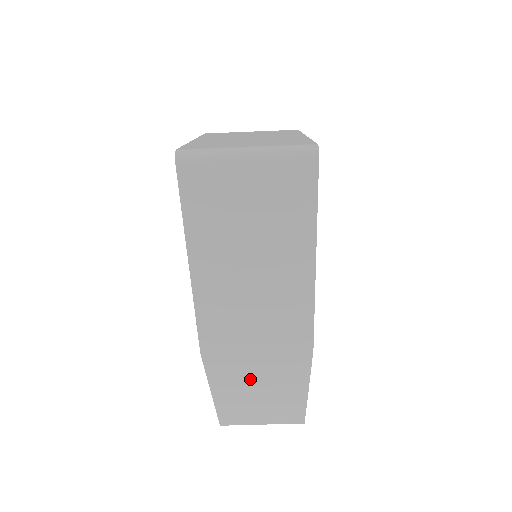
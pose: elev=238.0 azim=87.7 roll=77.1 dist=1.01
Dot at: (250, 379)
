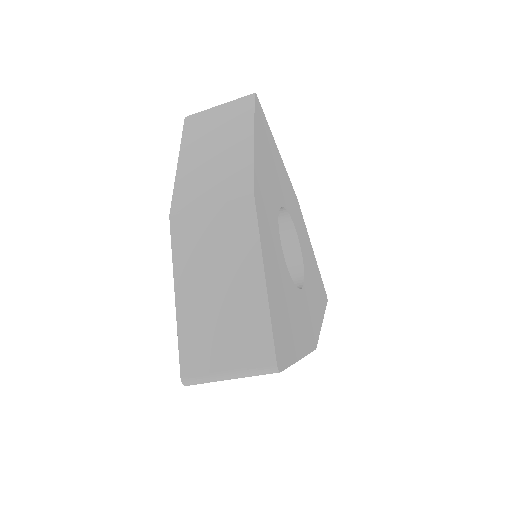
Dot at: occluded
